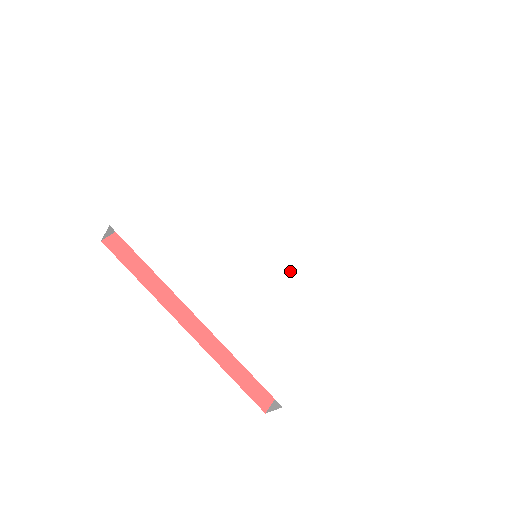
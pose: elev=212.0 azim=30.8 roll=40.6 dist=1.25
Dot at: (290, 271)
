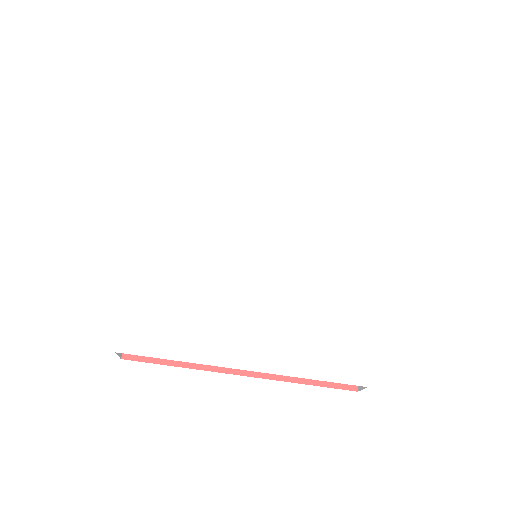
Dot at: (295, 248)
